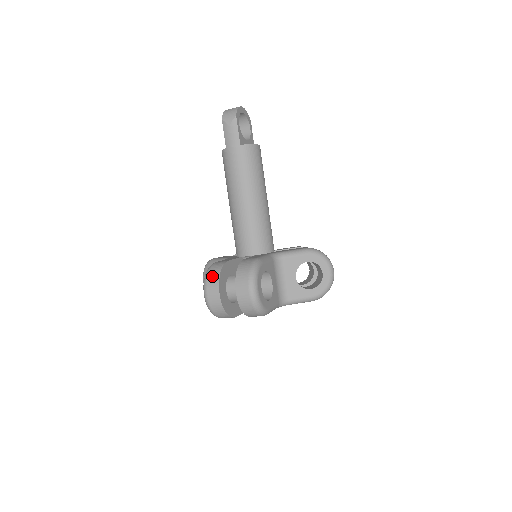
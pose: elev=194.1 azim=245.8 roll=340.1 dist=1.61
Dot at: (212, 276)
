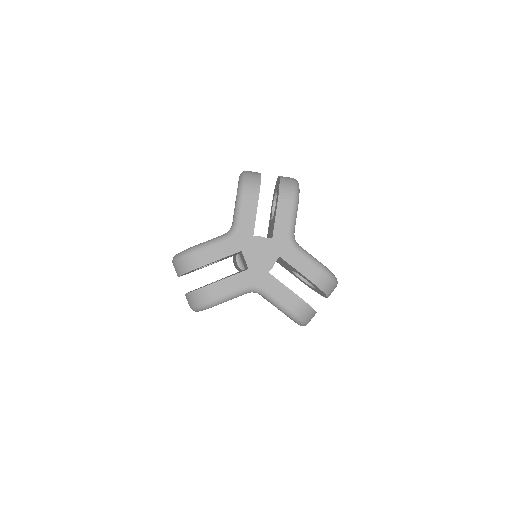
Dot at: occluded
